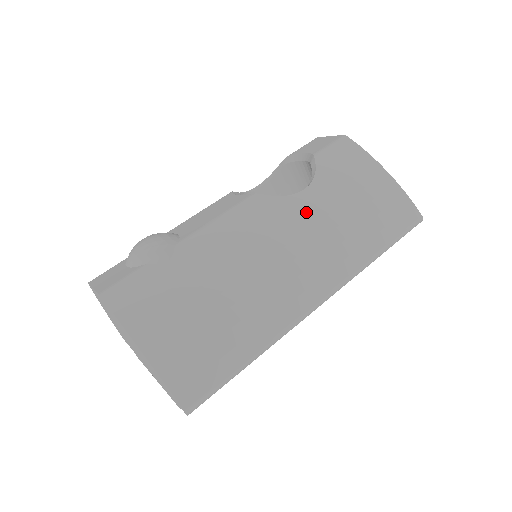
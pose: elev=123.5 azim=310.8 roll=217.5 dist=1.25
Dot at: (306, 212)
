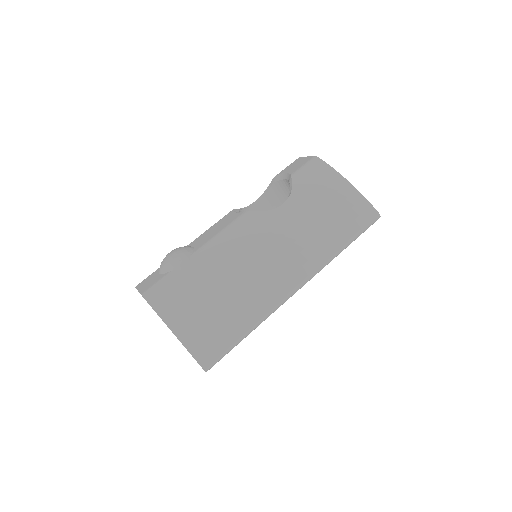
Dot at: (284, 221)
